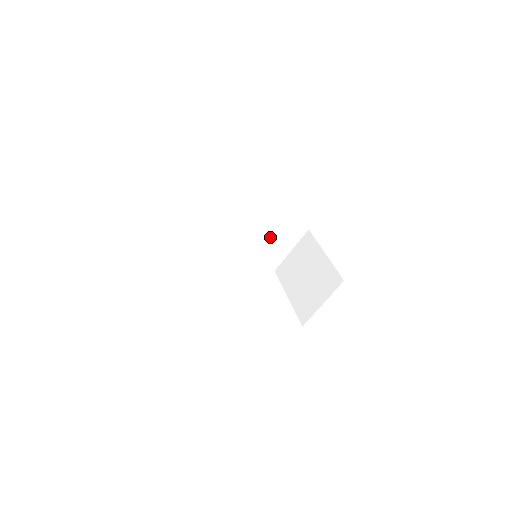
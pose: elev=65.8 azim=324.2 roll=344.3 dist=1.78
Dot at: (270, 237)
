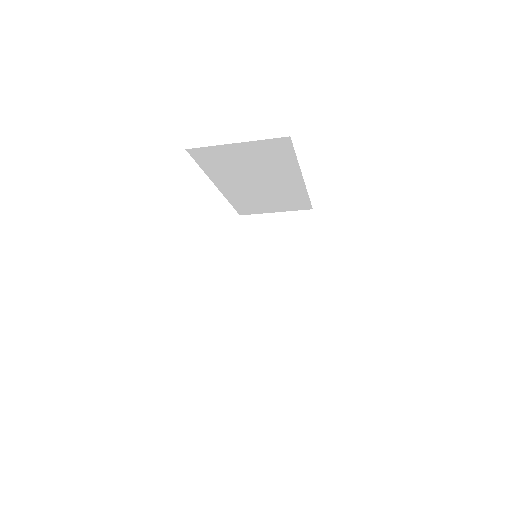
Dot at: (271, 198)
